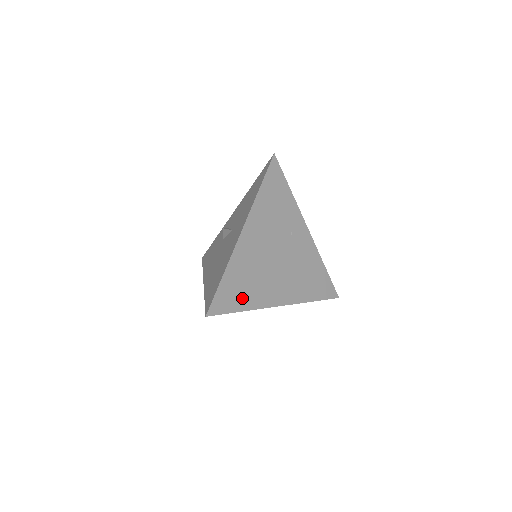
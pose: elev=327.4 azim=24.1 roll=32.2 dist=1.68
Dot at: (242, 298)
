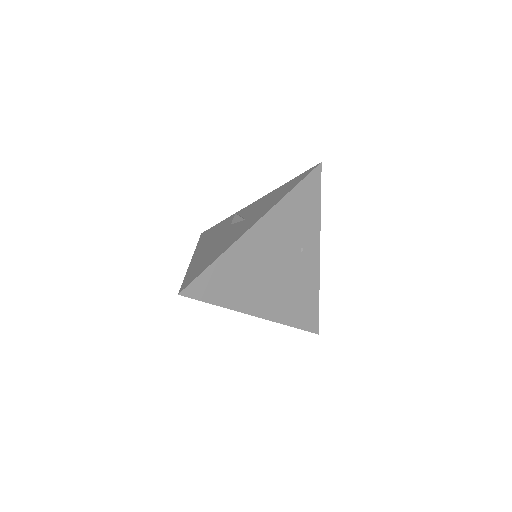
Dot at: (223, 292)
